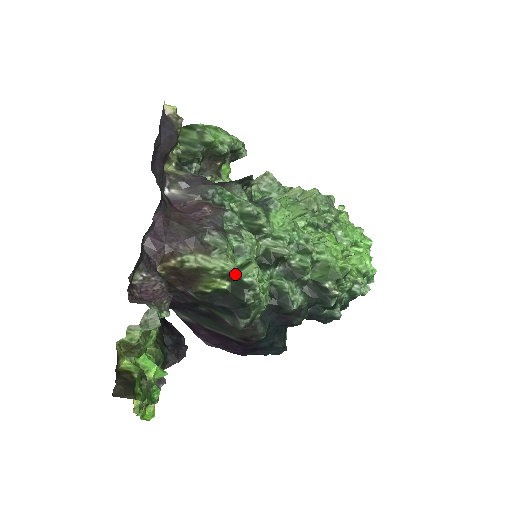
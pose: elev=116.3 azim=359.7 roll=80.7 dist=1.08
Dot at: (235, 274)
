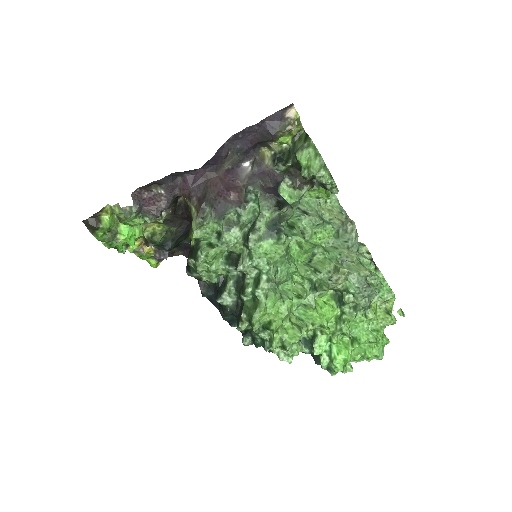
Dot at: (203, 244)
